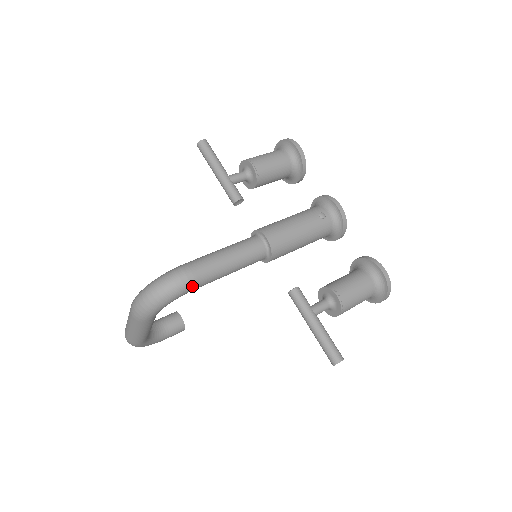
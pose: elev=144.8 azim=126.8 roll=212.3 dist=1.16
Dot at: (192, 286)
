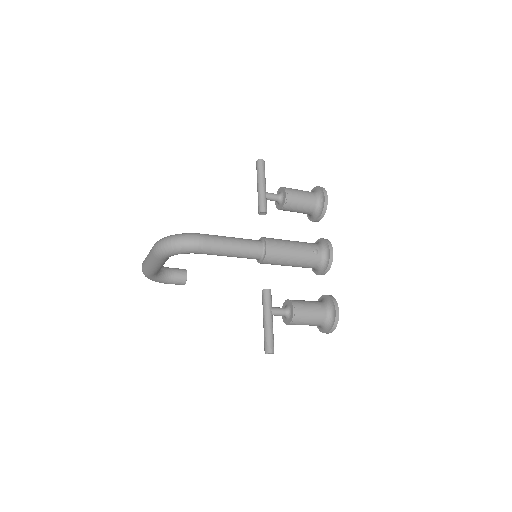
Dot at: (199, 250)
